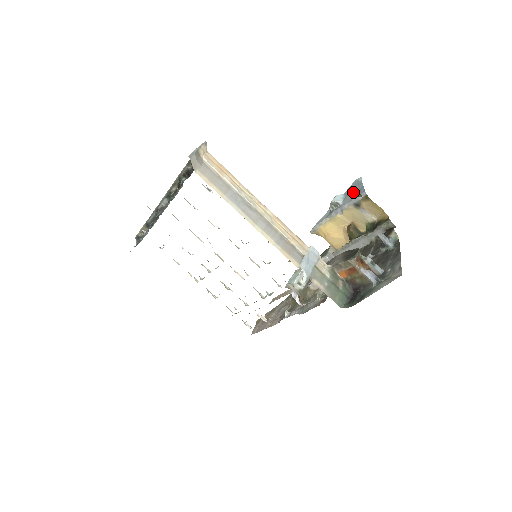
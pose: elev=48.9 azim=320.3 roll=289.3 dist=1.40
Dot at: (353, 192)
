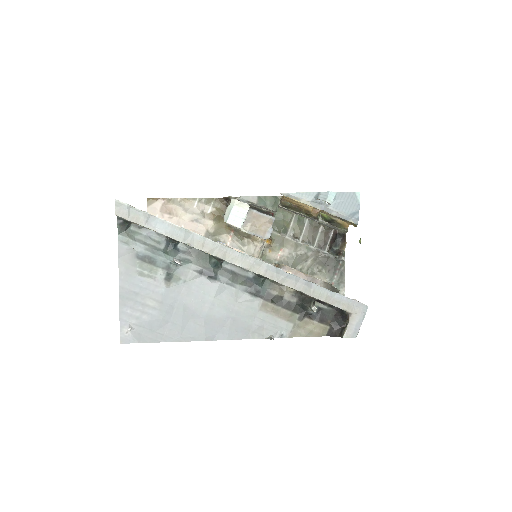
Dot at: (347, 206)
